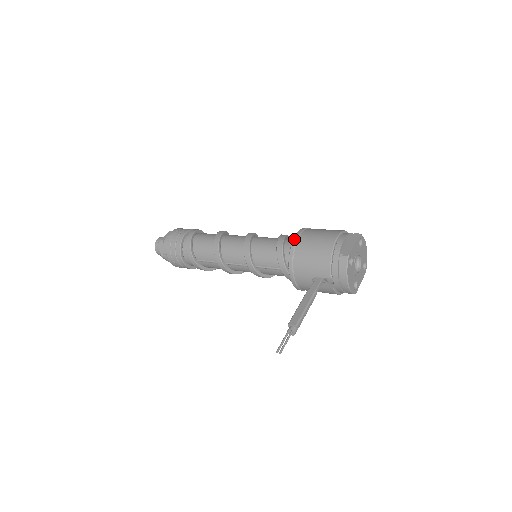
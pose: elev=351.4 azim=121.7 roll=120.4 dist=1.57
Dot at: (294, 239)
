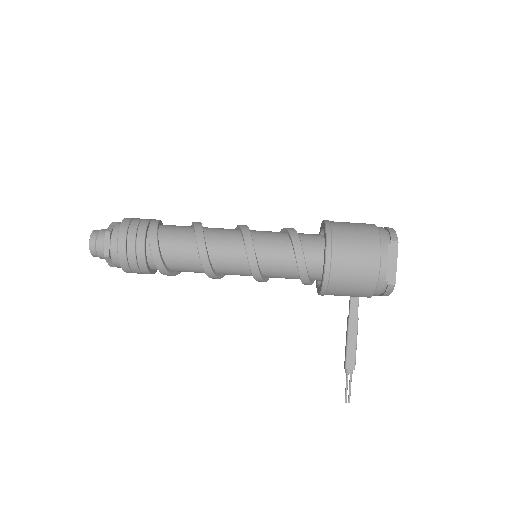
Dot at: (326, 269)
